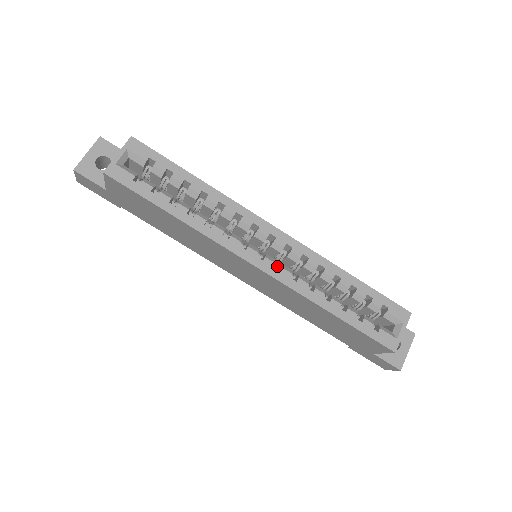
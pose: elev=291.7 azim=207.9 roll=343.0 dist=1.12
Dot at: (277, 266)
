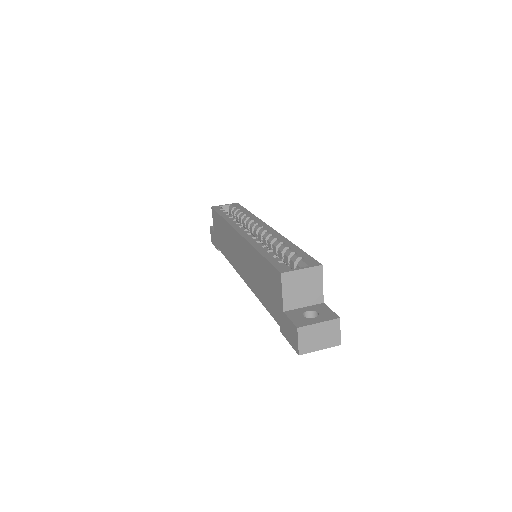
Dot at: occluded
